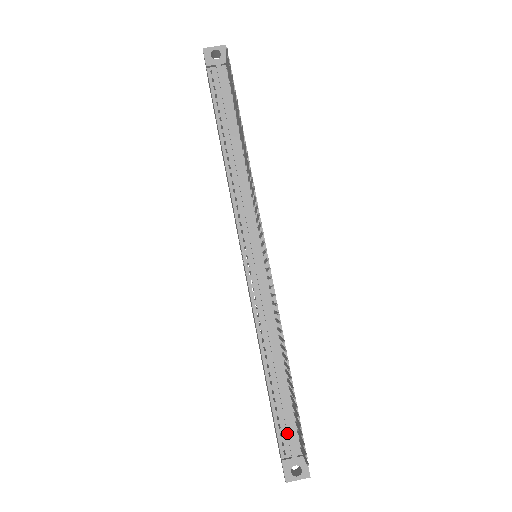
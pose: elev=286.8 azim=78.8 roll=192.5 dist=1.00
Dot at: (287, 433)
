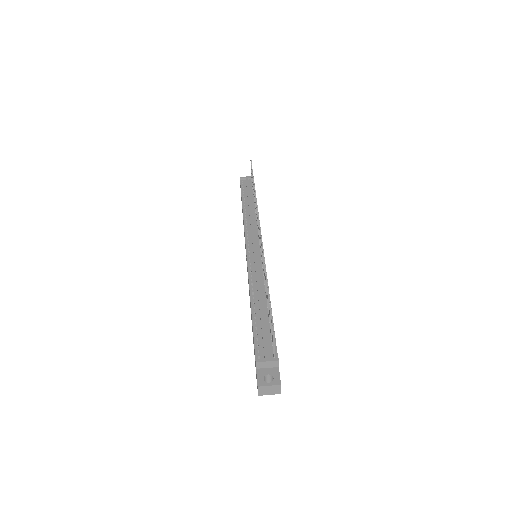
Dot at: (263, 342)
